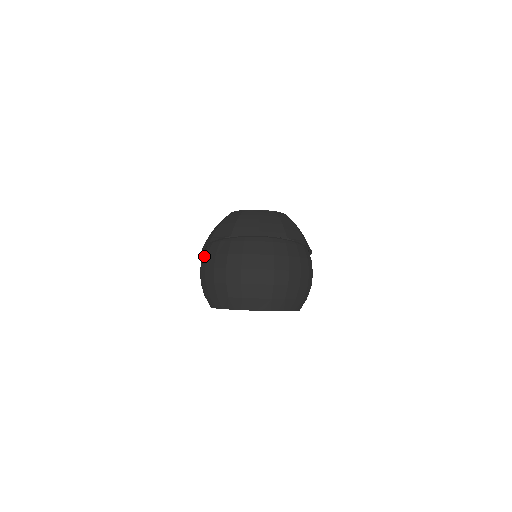
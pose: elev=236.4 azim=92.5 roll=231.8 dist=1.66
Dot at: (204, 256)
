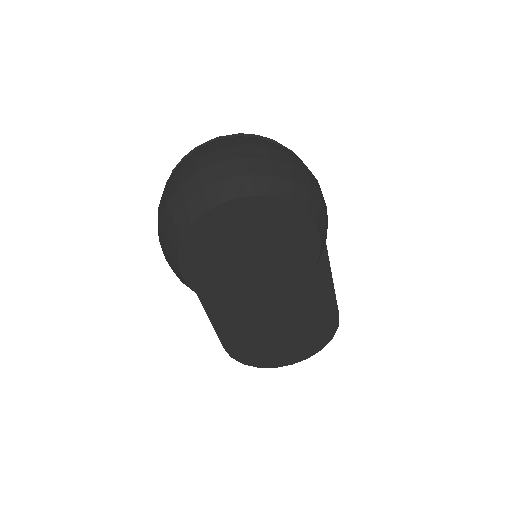
Dot at: occluded
